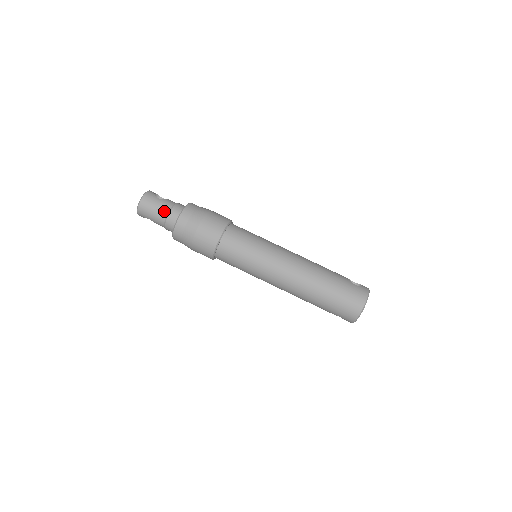
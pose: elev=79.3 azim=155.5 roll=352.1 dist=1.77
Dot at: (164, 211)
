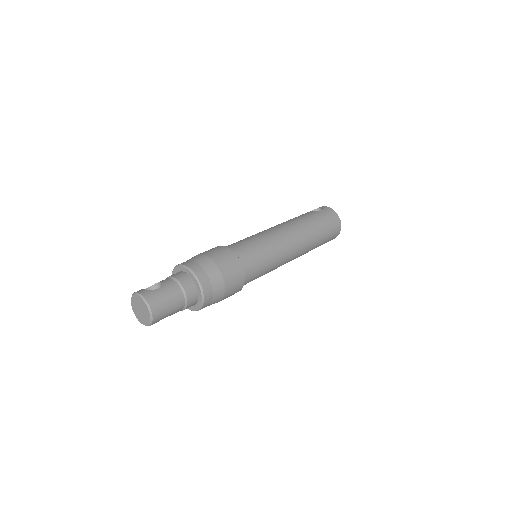
Dot at: (178, 293)
